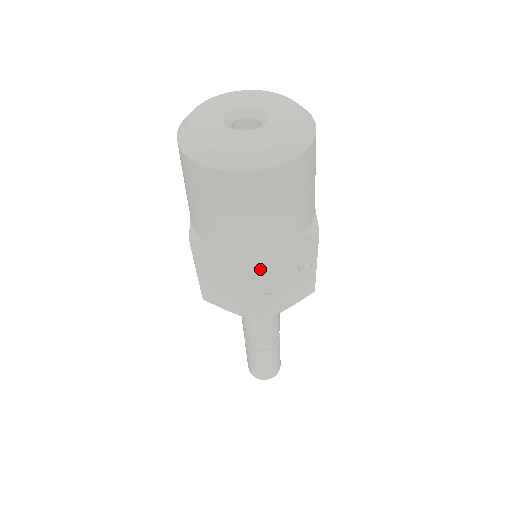
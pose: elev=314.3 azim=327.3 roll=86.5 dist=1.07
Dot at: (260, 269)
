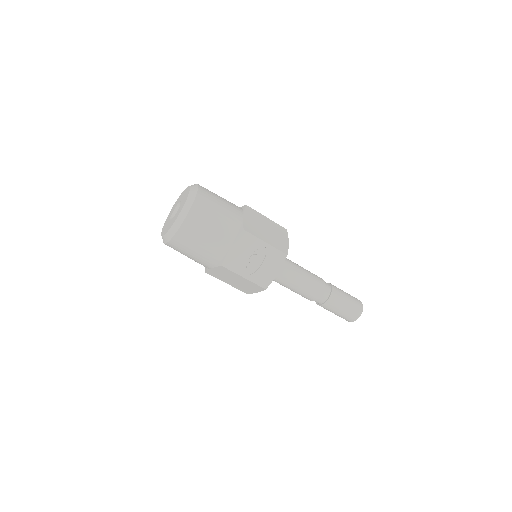
Dot at: (228, 266)
